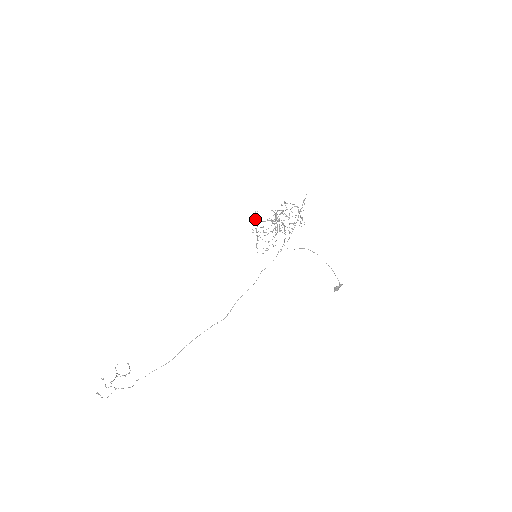
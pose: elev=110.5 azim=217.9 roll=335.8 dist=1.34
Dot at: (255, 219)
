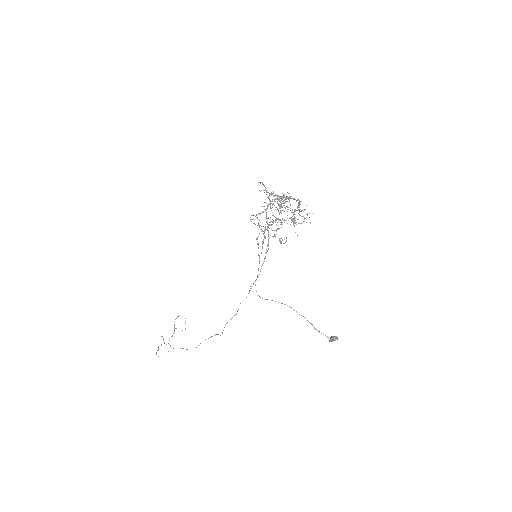
Dot at: (265, 189)
